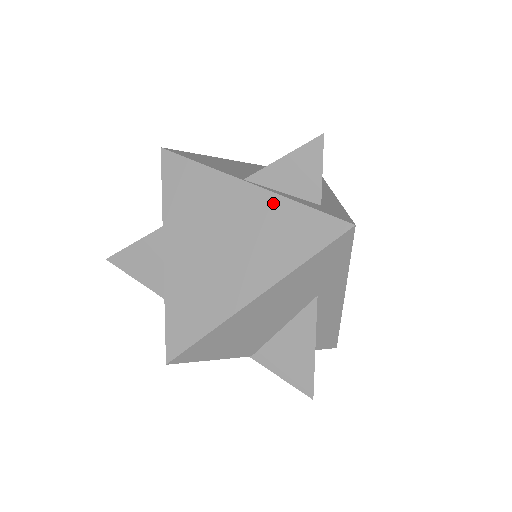
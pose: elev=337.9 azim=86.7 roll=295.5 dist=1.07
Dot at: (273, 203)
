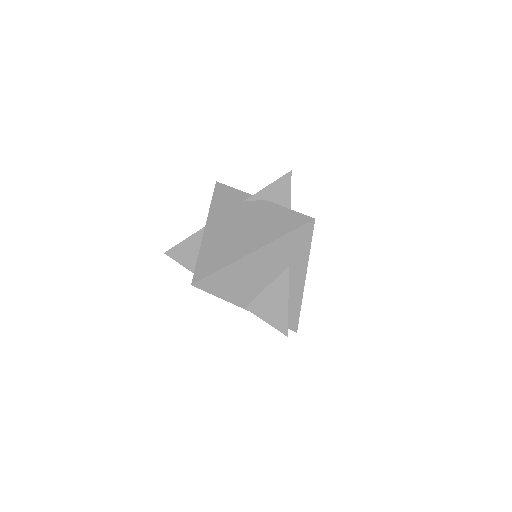
Dot at: occluded
